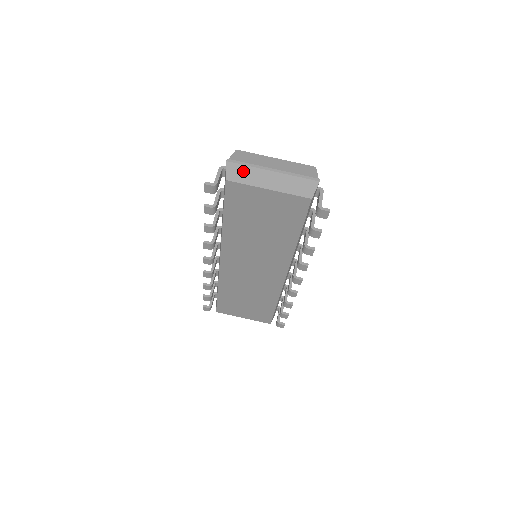
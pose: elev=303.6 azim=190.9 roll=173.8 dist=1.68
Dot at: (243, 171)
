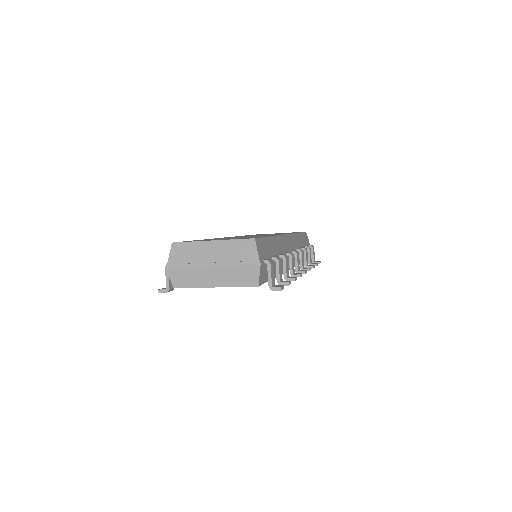
Dot at: (185, 274)
